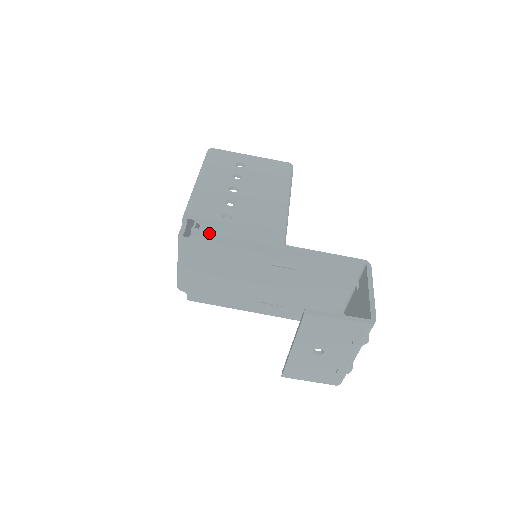
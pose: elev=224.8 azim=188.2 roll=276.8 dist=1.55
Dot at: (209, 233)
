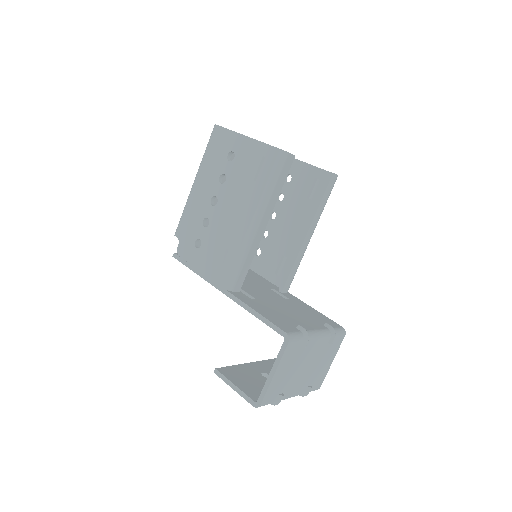
Dot at: (182, 262)
